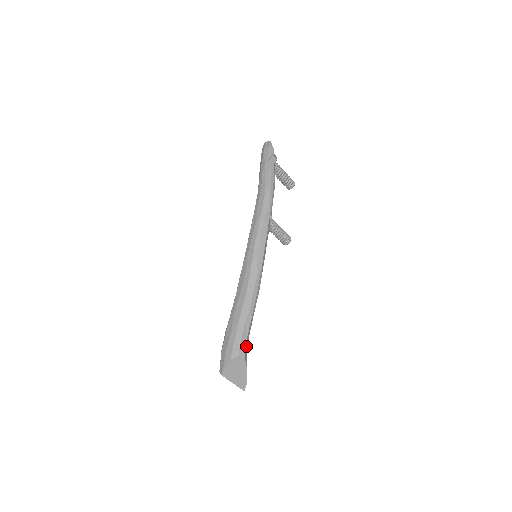
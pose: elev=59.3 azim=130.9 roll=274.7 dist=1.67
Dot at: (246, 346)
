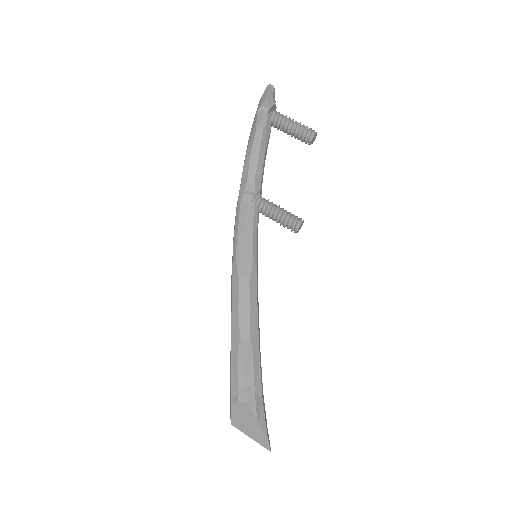
Dot at: (251, 387)
